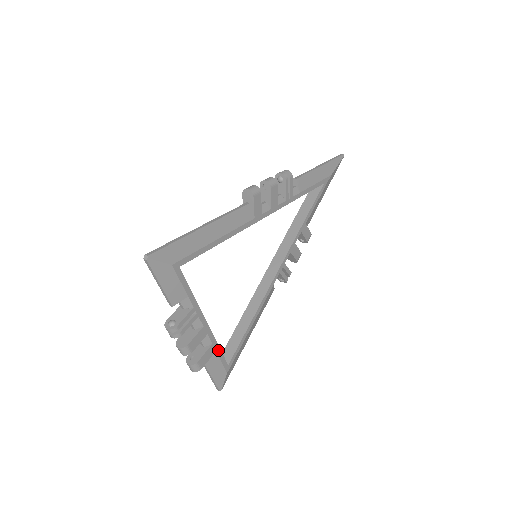
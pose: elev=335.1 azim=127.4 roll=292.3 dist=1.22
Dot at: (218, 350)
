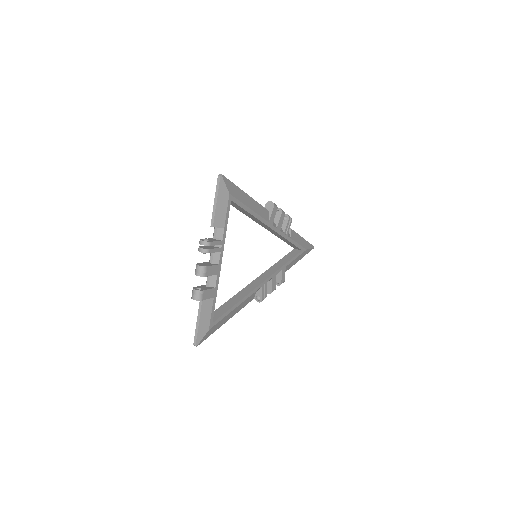
Dot at: (215, 299)
